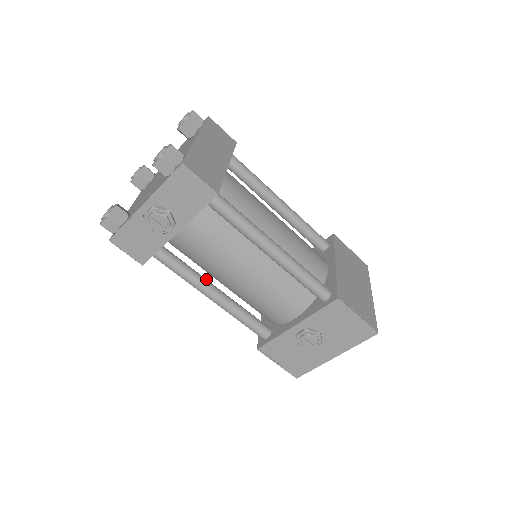
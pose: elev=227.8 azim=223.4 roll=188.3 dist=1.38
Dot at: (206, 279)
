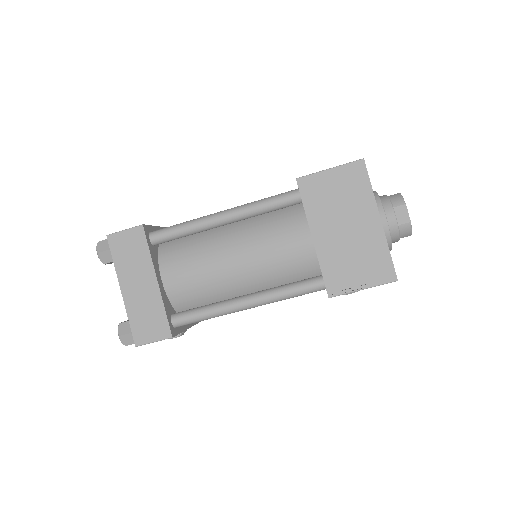
Dot at: occluded
